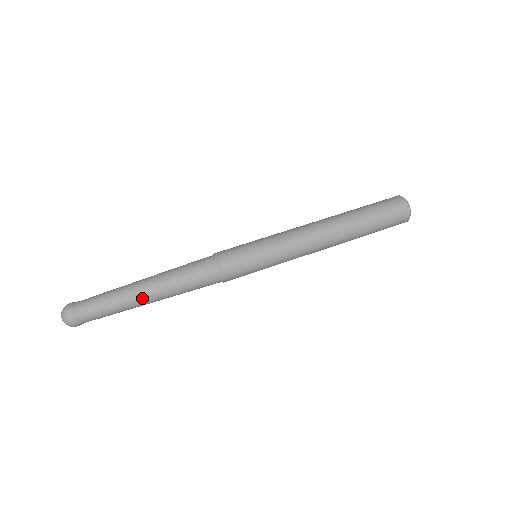
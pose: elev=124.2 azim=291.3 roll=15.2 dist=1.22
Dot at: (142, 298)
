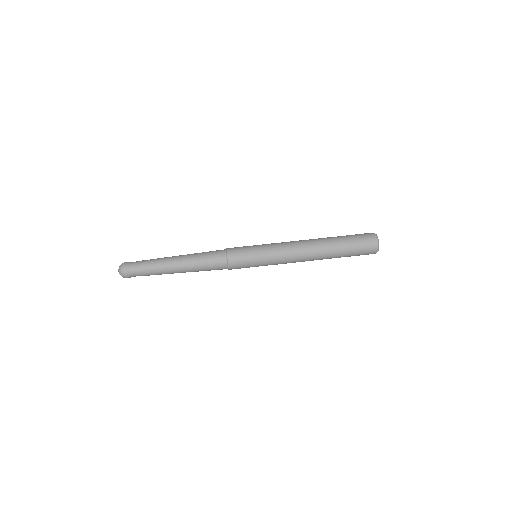
Dot at: (171, 265)
